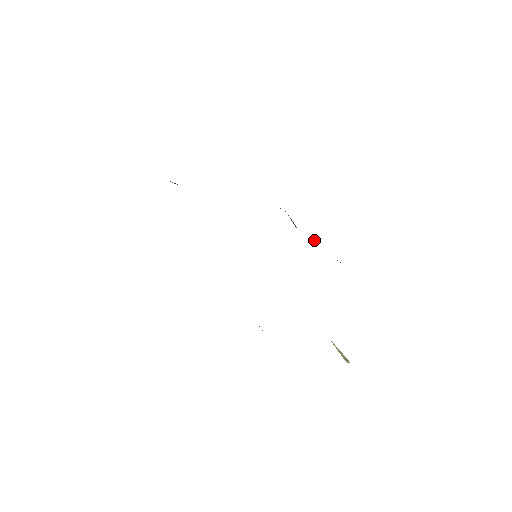
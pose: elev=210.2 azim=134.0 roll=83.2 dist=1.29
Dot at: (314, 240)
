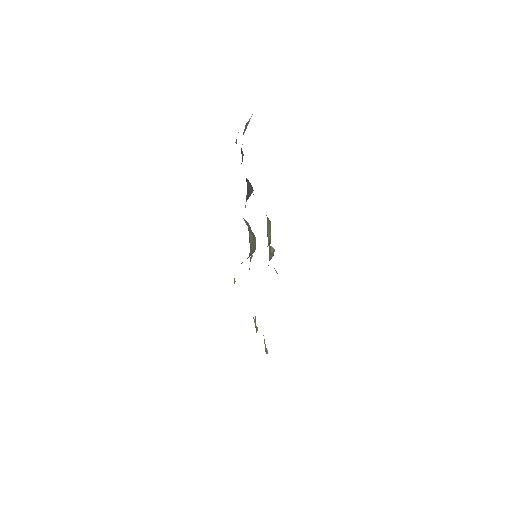
Dot at: (272, 249)
